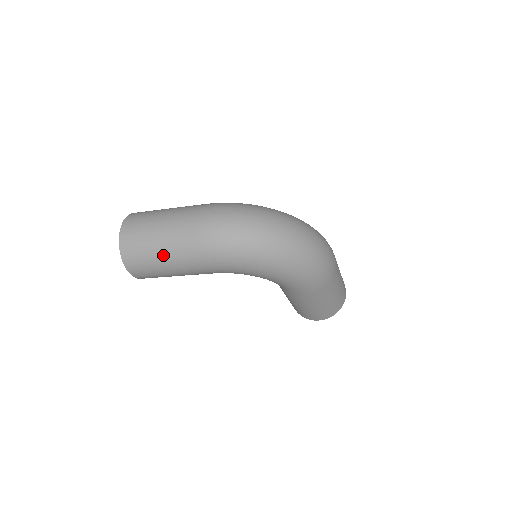
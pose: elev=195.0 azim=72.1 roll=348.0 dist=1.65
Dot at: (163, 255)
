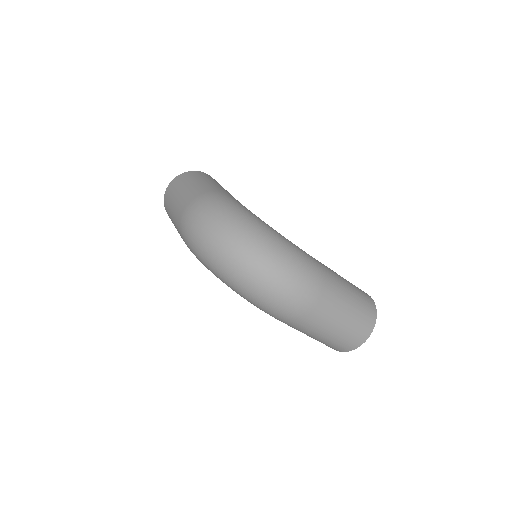
Dot at: (173, 221)
